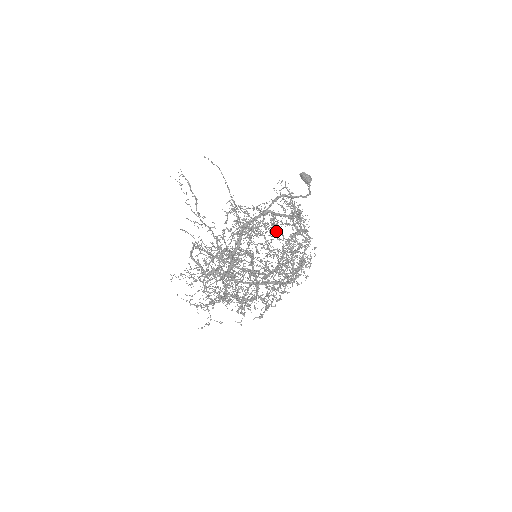
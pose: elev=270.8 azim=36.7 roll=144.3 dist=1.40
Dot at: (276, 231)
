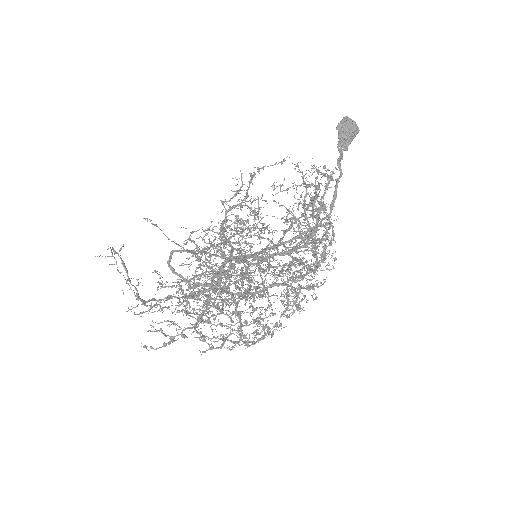
Dot at: (260, 297)
